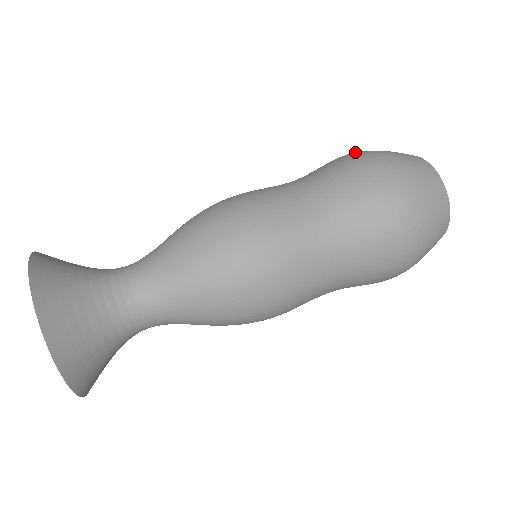
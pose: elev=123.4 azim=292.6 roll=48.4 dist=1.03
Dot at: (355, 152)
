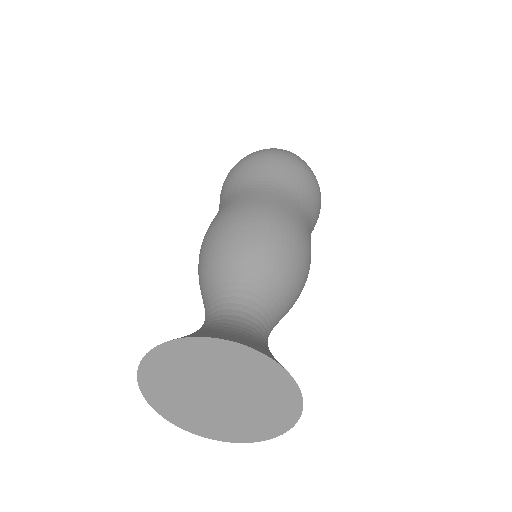
Dot at: occluded
